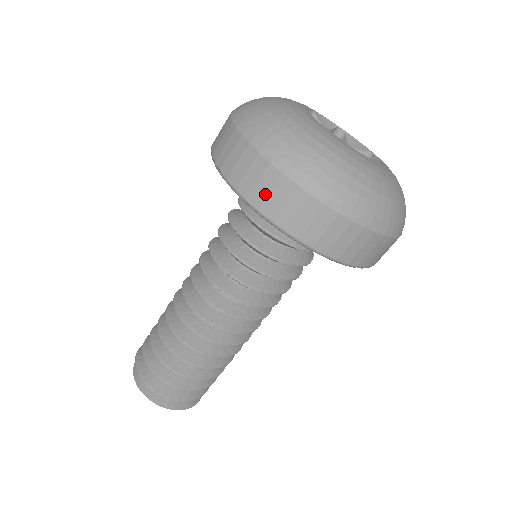
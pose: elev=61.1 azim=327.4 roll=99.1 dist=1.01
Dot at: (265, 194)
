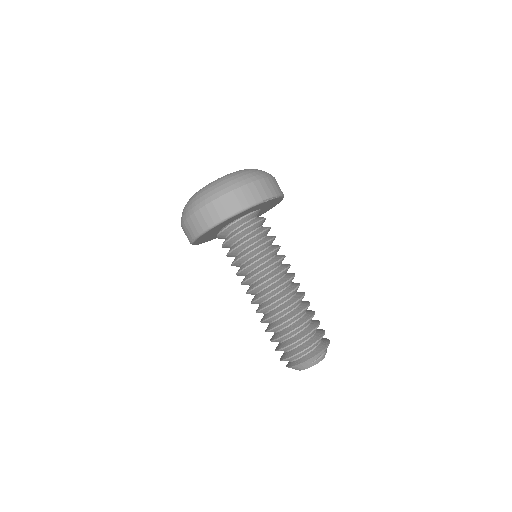
Dot at: (204, 221)
